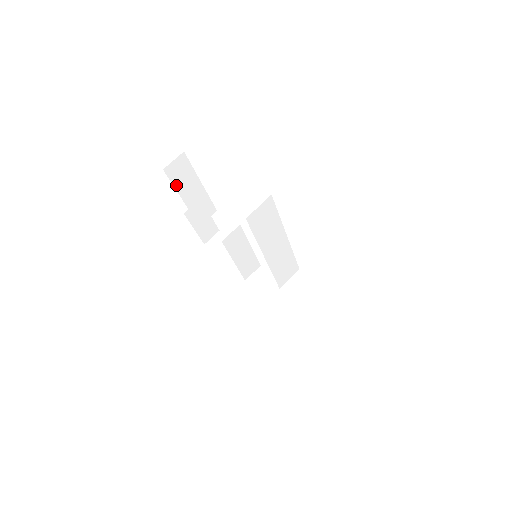
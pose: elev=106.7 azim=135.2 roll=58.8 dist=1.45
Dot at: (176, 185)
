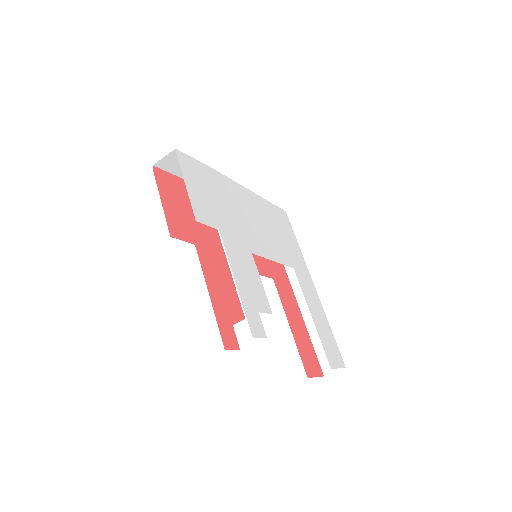
Dot at: (218, 318)
